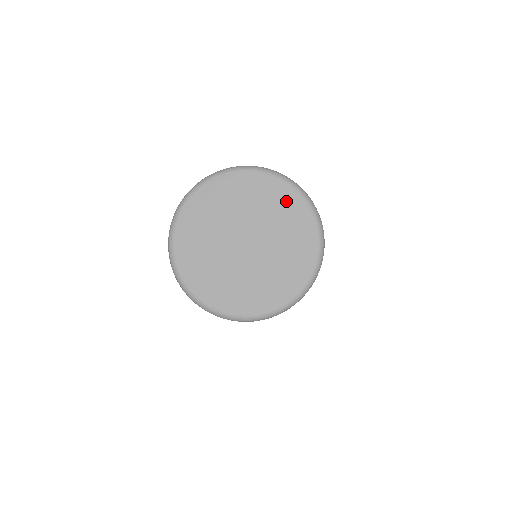
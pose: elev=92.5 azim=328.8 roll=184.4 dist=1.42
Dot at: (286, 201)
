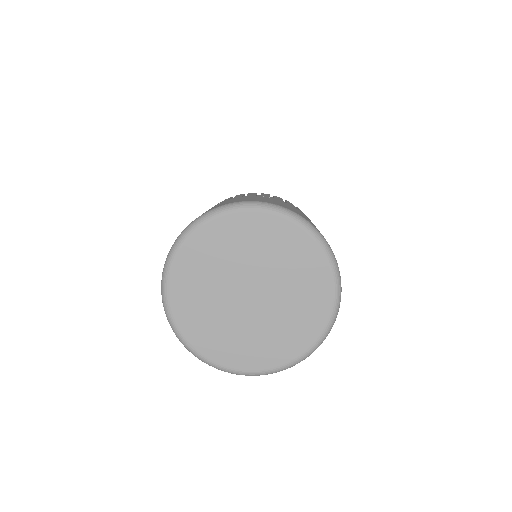
Dot at: (317, 282)
